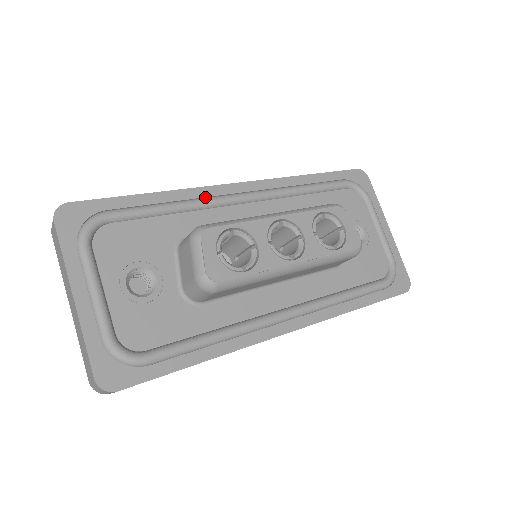
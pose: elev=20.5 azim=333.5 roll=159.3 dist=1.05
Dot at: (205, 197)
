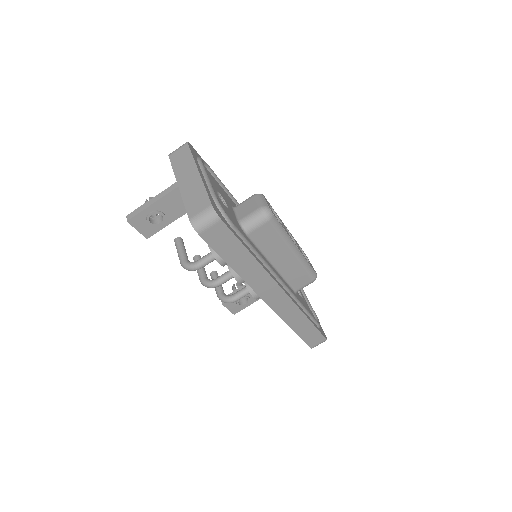
Dot at: occluded
